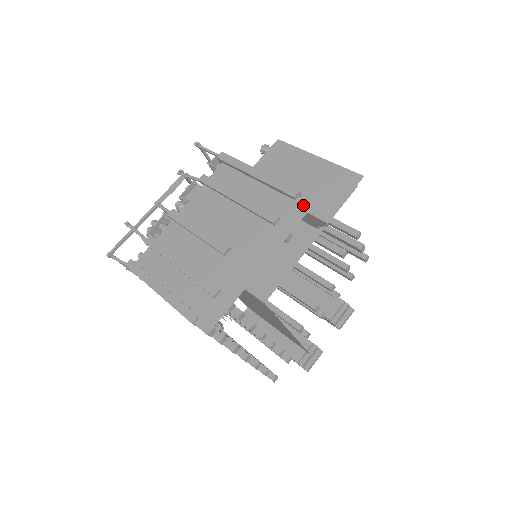
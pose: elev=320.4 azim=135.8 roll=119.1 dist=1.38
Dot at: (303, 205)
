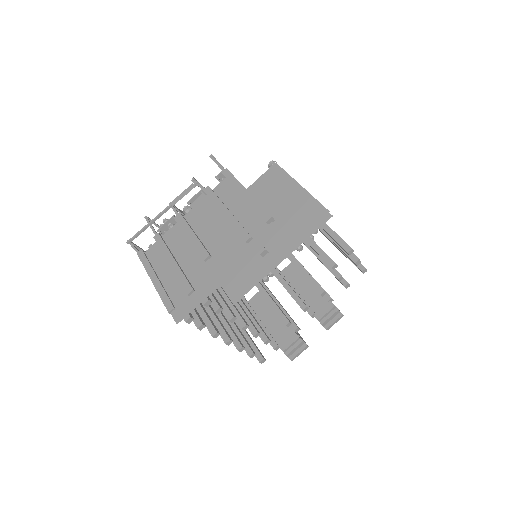
Dot at: (272, 230)
